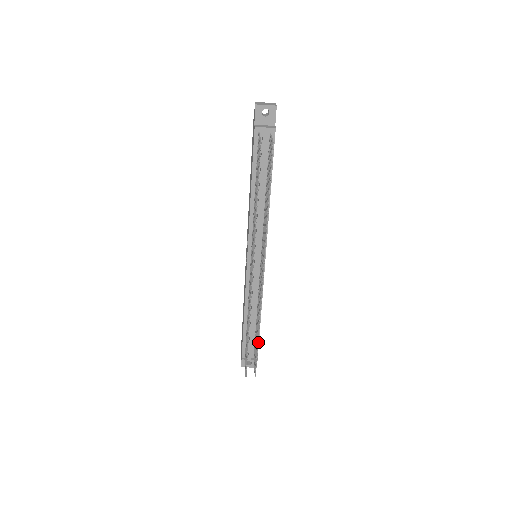
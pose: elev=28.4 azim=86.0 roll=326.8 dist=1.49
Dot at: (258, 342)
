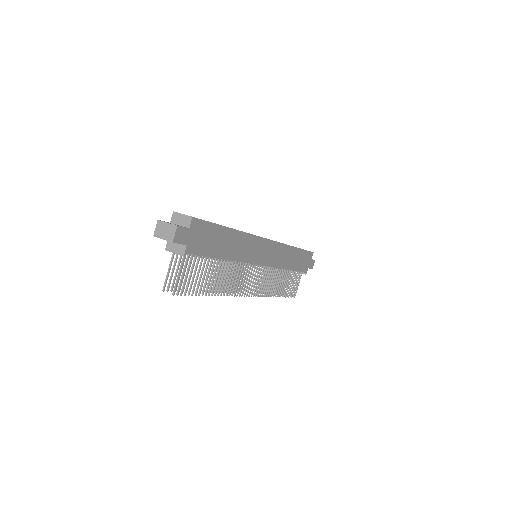
Dot at: (299, 271)
